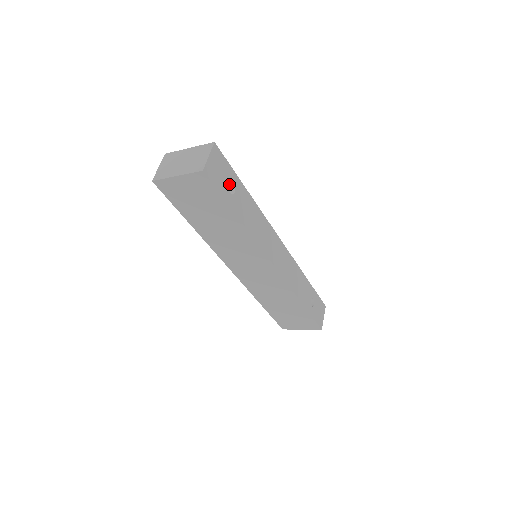
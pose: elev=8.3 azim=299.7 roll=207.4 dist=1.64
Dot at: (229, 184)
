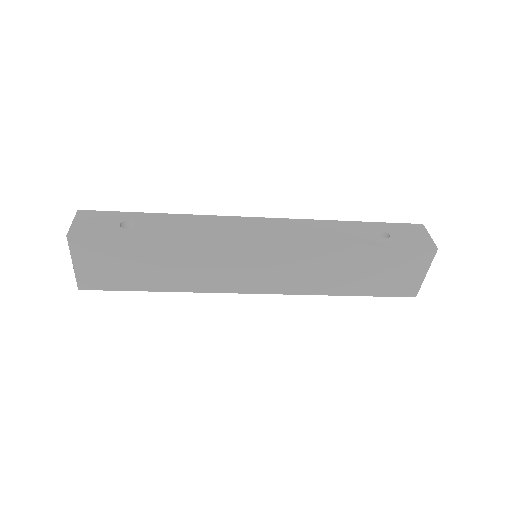
Dot at: (119, 224)
